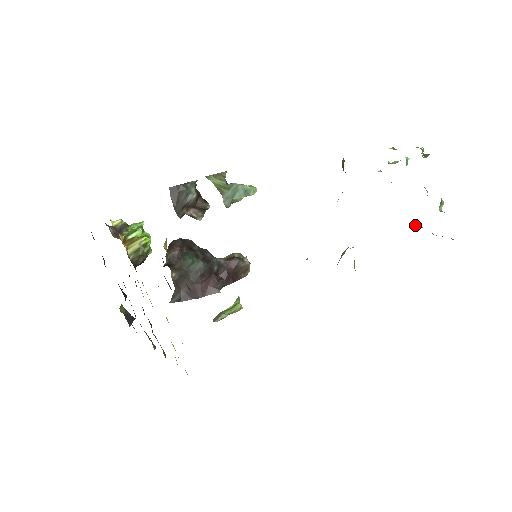
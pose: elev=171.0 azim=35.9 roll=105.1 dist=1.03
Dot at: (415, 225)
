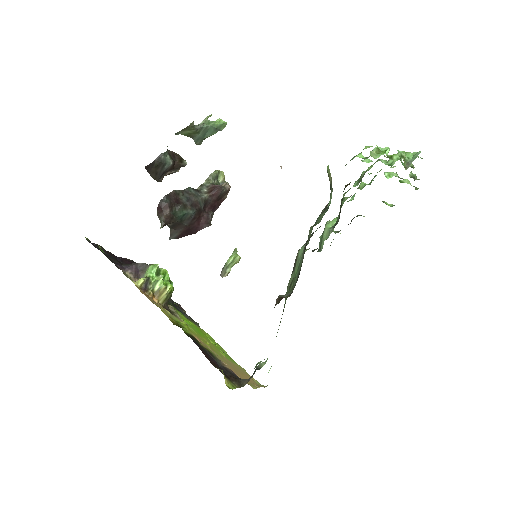
Dot at: (386, 175)
